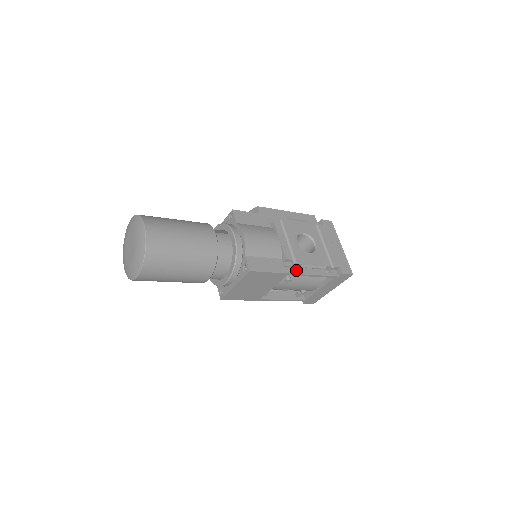
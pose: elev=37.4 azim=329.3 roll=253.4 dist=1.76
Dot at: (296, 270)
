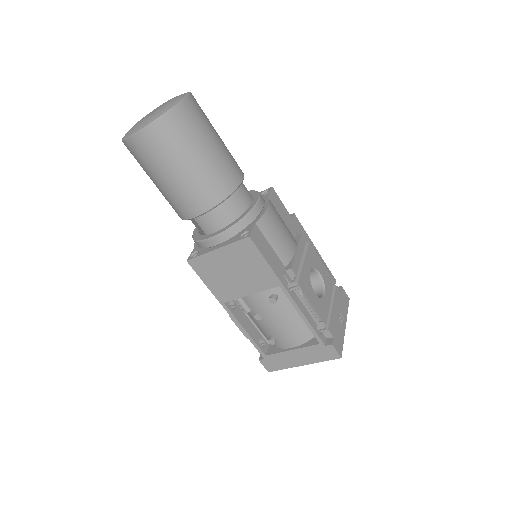
Dot at: (291, 292)
